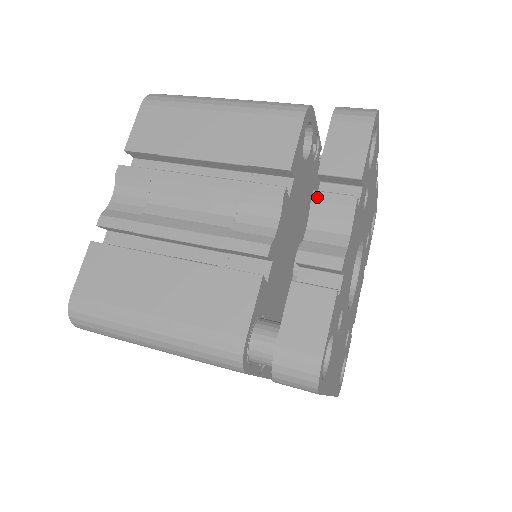
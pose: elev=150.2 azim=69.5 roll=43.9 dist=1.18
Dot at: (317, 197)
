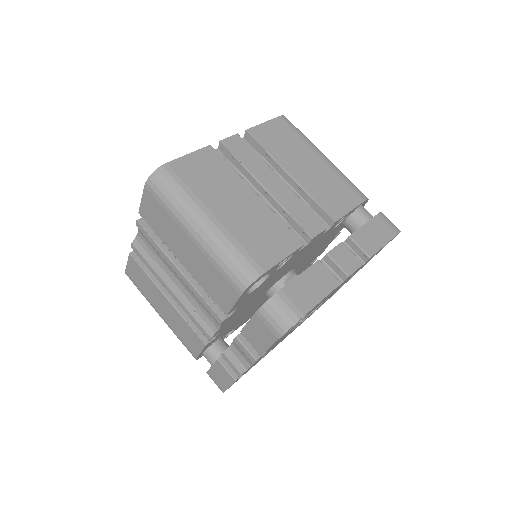
Dot at: (236, 341)
